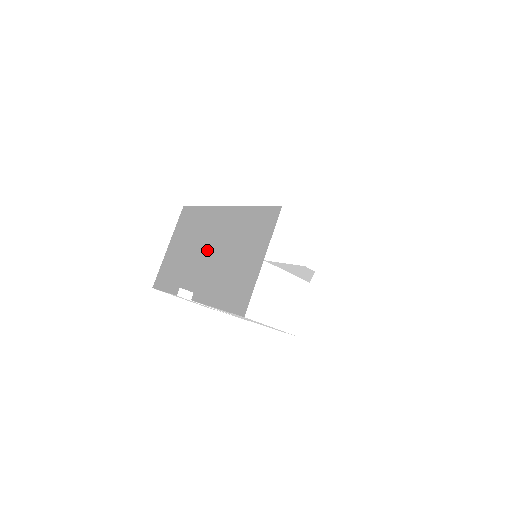
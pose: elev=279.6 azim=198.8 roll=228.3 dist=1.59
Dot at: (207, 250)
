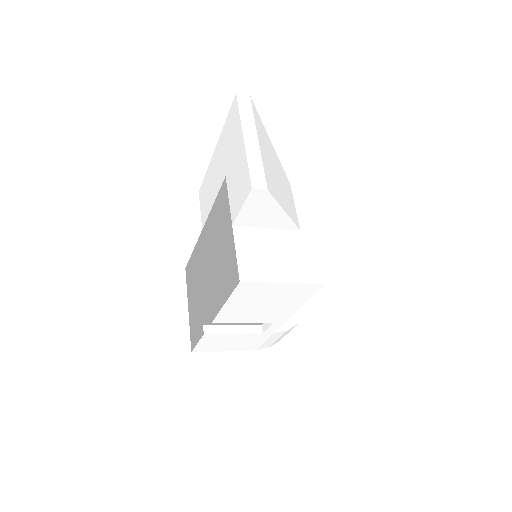
Dot at: occluded
